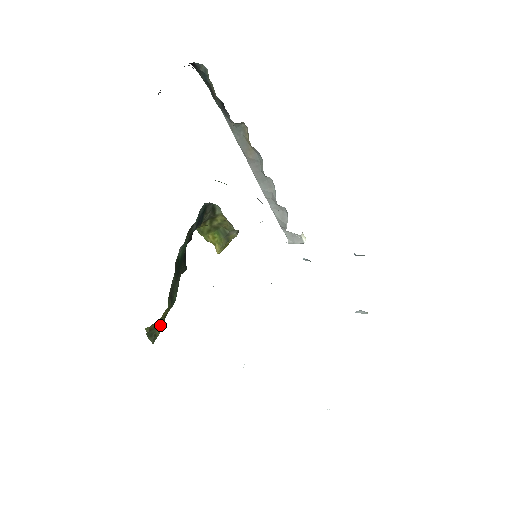
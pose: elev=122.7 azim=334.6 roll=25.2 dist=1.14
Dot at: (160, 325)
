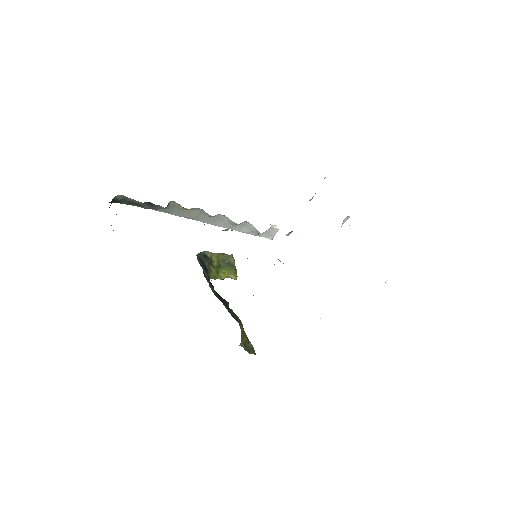
Dot at: (247, 339)
